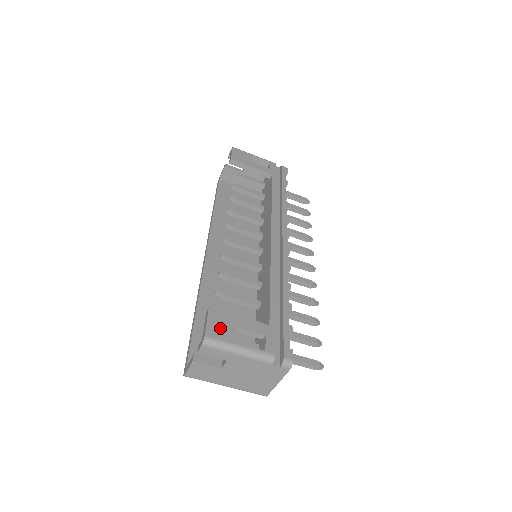
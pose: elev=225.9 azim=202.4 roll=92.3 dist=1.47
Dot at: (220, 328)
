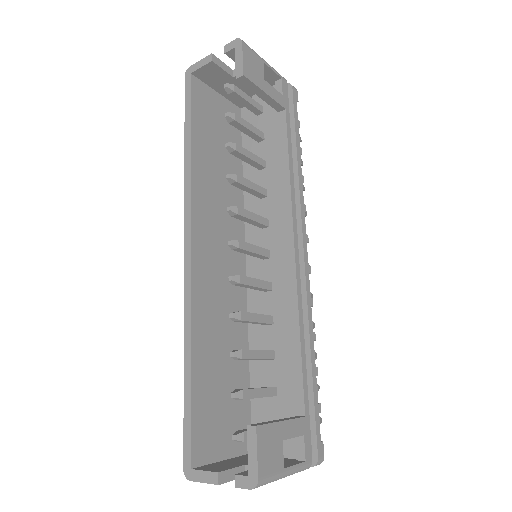
Dot at: (269, 455)
